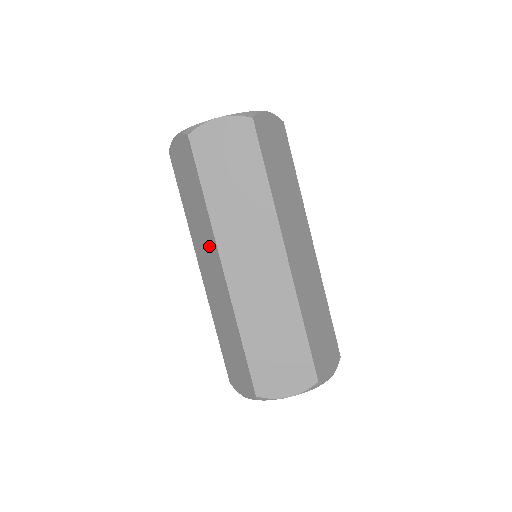
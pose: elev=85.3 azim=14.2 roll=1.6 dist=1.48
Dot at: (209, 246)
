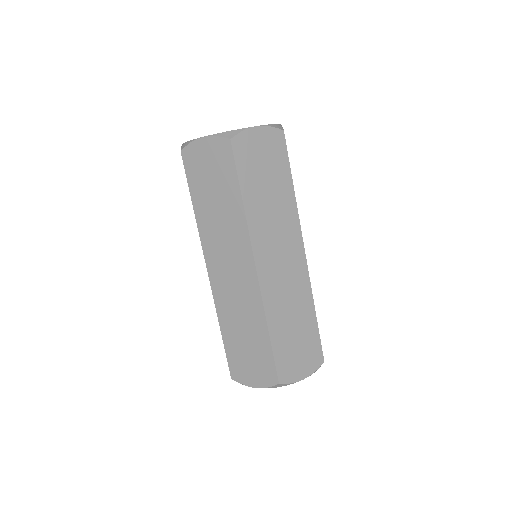
Dot at: occluded
